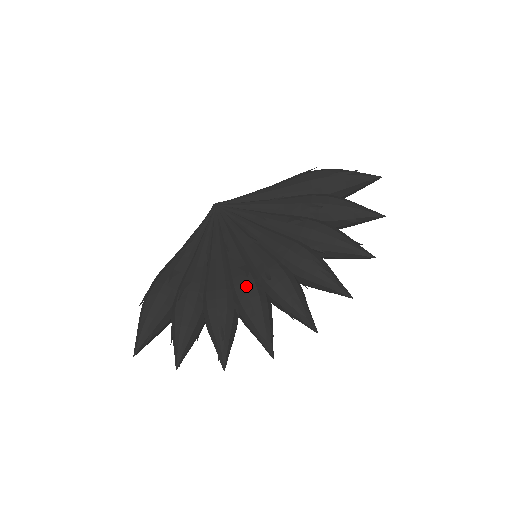
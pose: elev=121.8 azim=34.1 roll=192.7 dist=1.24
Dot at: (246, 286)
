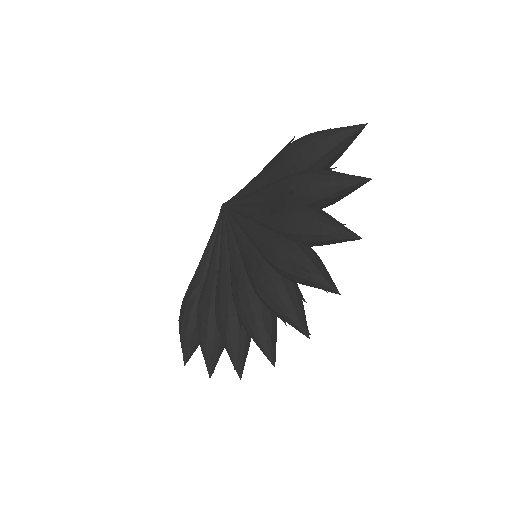
Dot at: (240, 296)
